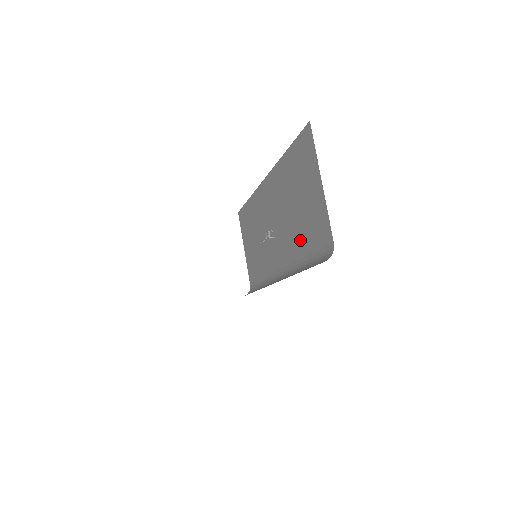
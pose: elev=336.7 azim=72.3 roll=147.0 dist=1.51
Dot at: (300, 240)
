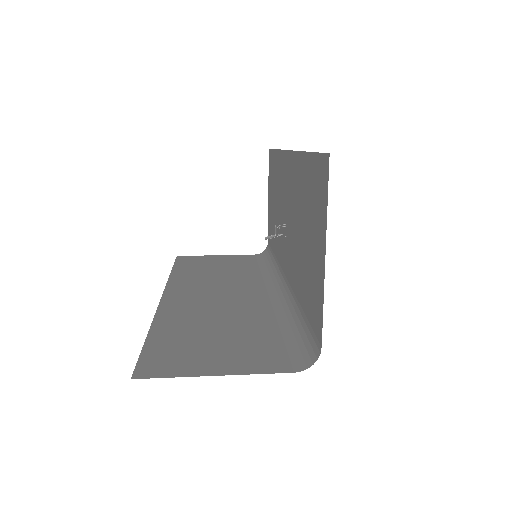
Dot at: (300, 281)
